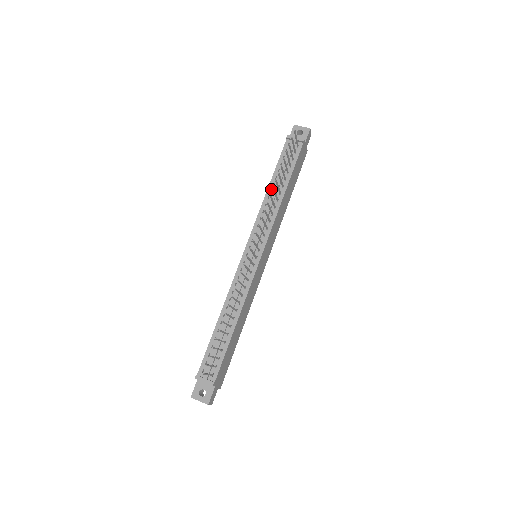
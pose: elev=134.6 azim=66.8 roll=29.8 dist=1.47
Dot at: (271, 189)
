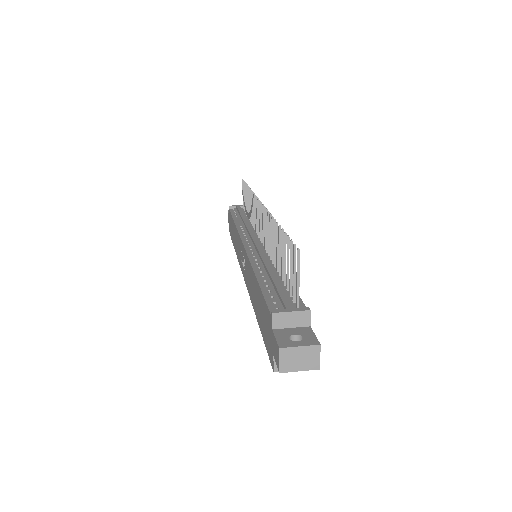
Dot at: (238, 221)
